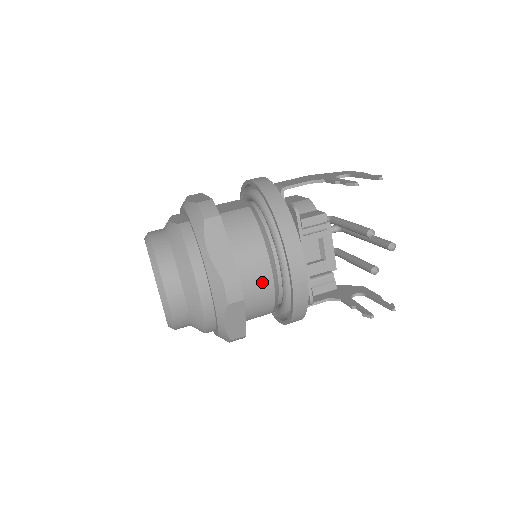
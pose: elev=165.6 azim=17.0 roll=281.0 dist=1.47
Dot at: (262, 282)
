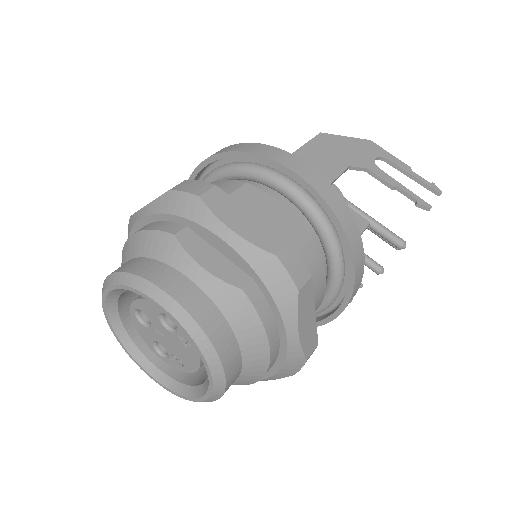
Dot at: occluded
